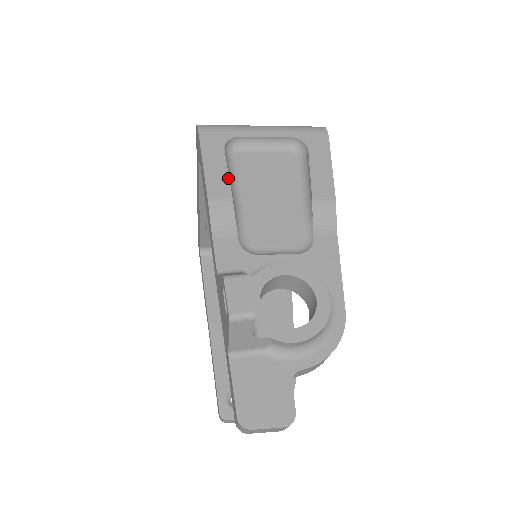
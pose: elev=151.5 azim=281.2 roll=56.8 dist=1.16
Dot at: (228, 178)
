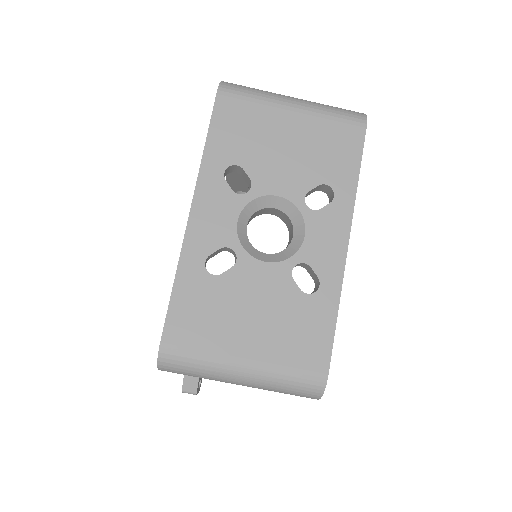
Dot at: occluded
